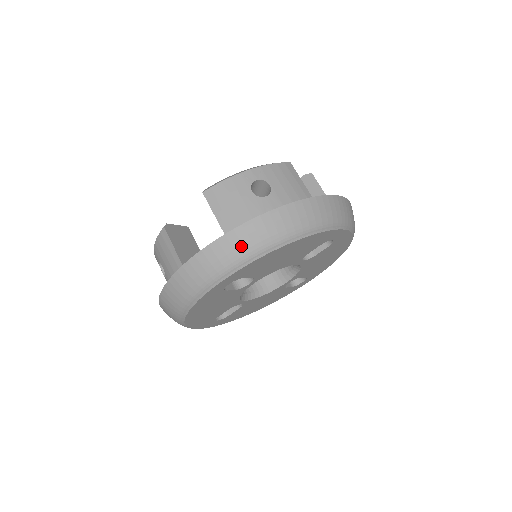
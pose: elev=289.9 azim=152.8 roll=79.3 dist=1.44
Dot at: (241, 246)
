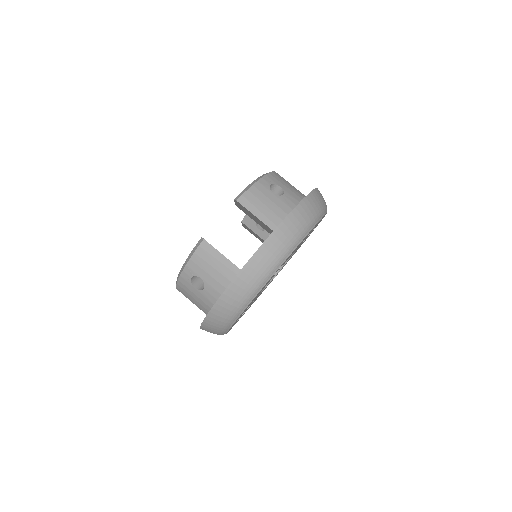
Dot at: (213, 331)
